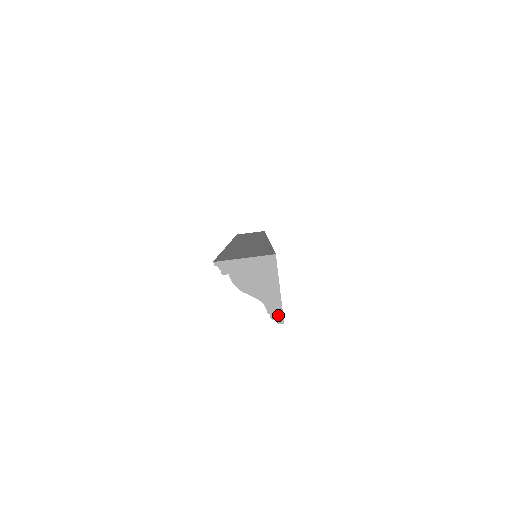
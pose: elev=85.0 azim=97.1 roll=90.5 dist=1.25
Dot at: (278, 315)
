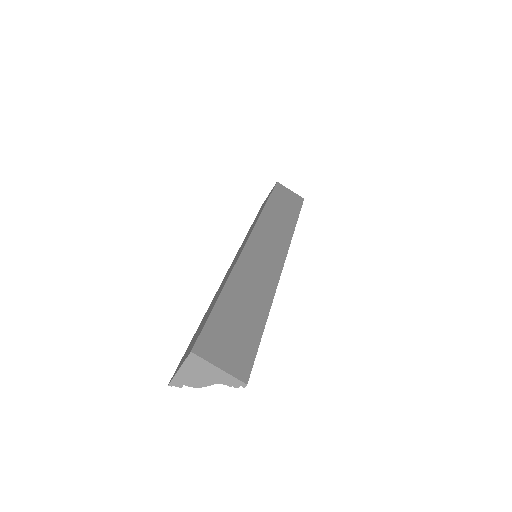
Dot at: (238, 383)
